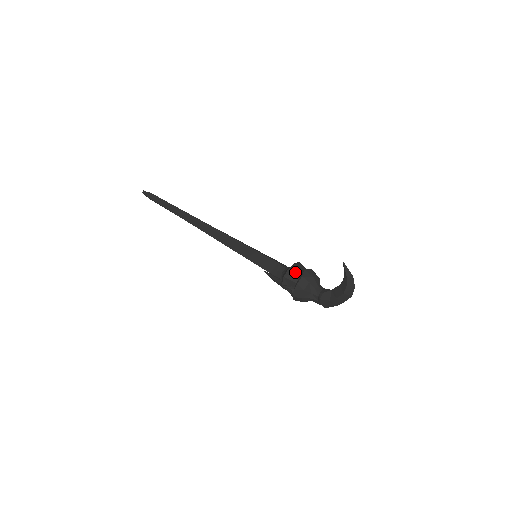
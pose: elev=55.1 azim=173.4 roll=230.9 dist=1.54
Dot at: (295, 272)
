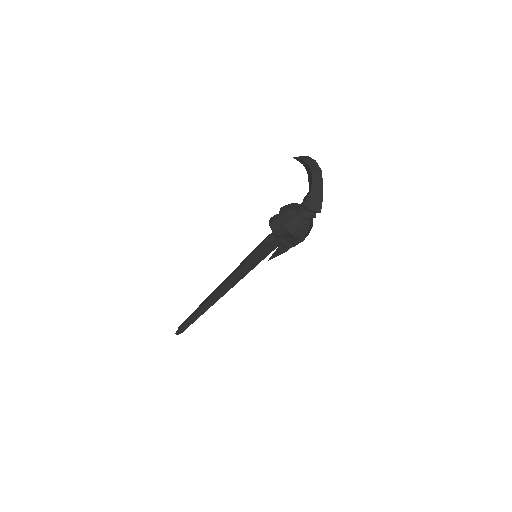
Dot at: (277, 214)
